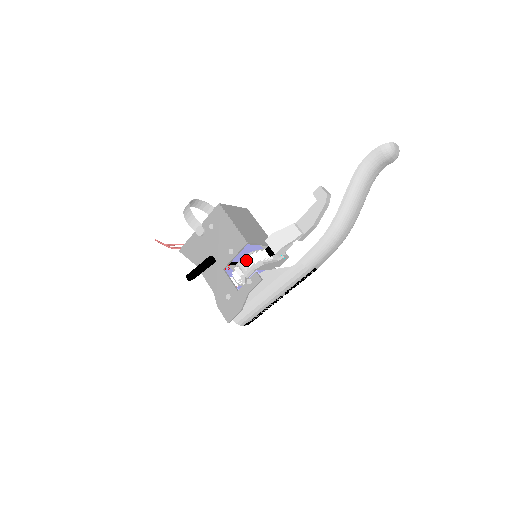
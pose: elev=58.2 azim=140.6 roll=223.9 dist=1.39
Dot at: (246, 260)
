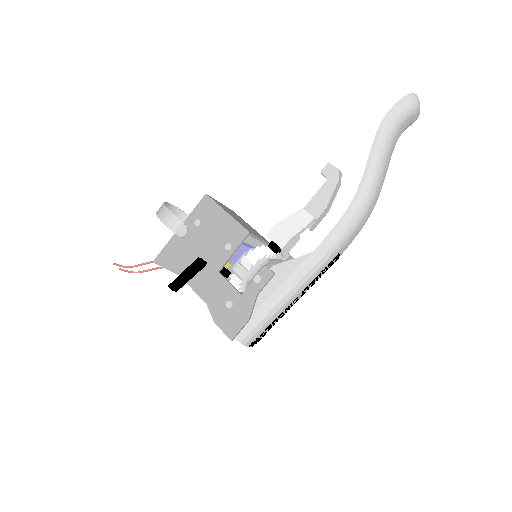
Dot at: (247, 257)
